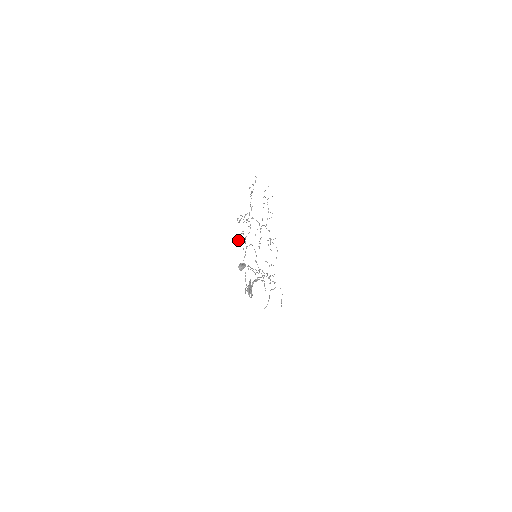
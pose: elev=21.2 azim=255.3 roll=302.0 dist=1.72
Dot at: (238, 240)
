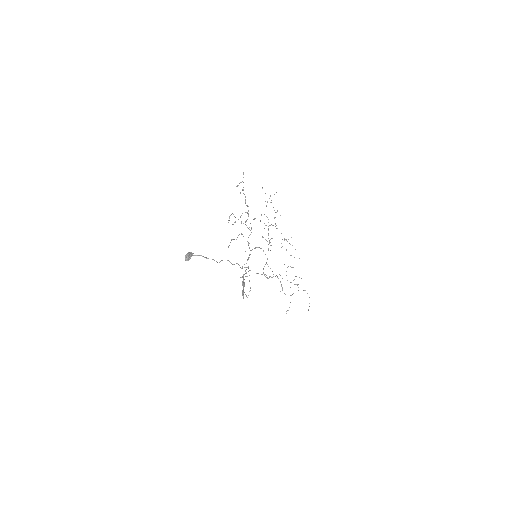
Dot at: (230, 242)
